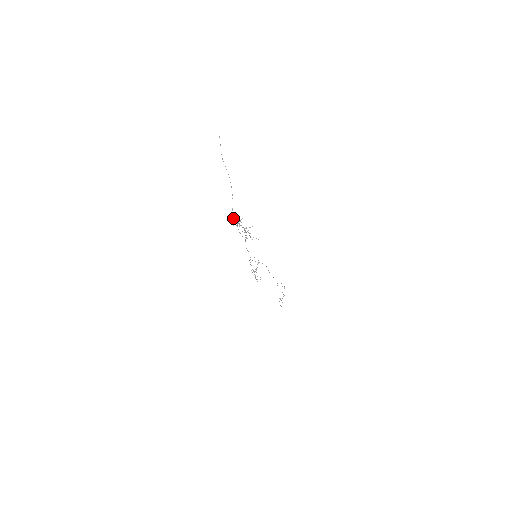
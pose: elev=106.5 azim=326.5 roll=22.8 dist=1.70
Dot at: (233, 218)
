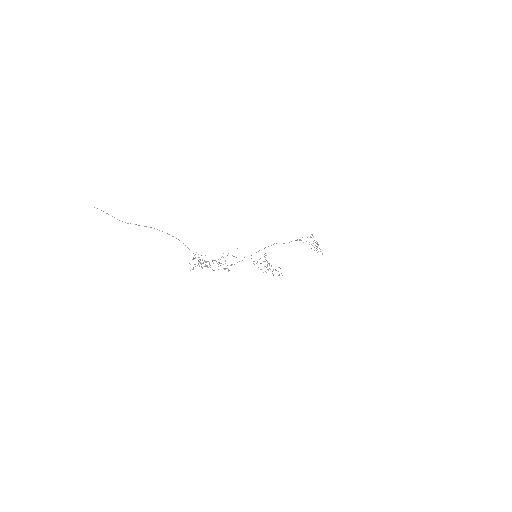
Dot at: occluded
